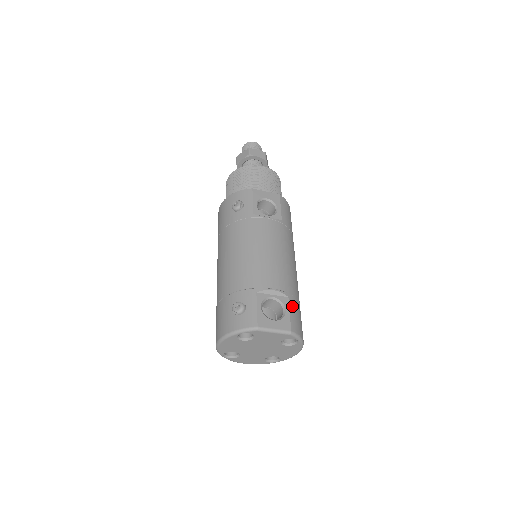
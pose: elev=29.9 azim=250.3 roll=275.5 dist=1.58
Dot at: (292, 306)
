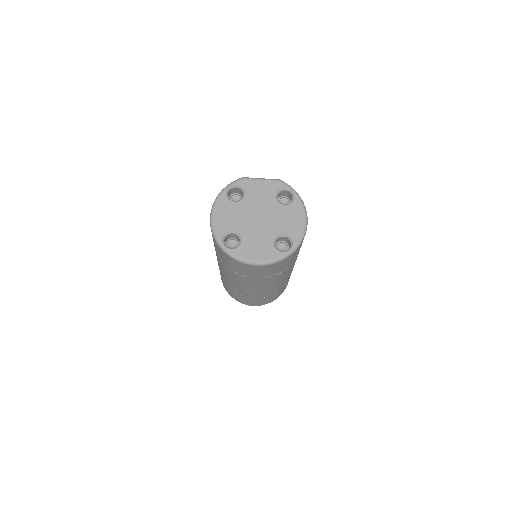
Dot at: occluded
